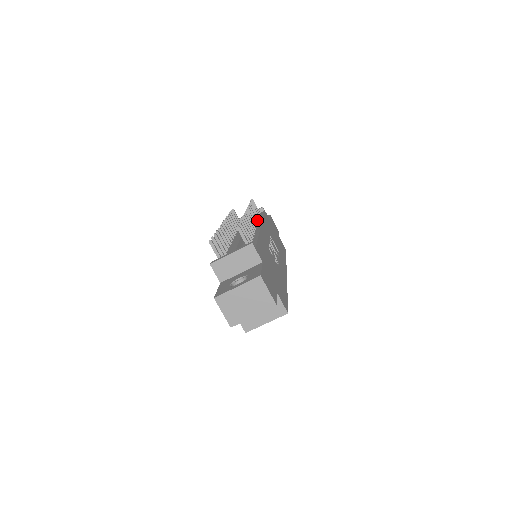
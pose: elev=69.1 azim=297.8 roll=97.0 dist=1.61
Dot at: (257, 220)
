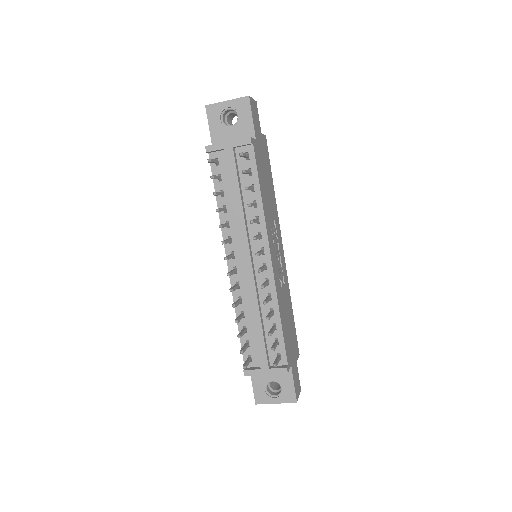
Dot at: (258, 222)
